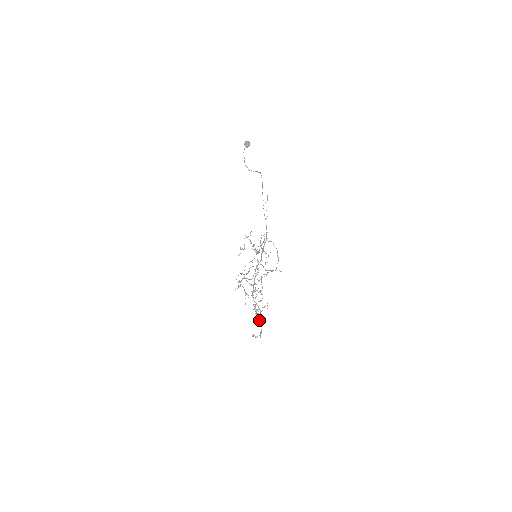
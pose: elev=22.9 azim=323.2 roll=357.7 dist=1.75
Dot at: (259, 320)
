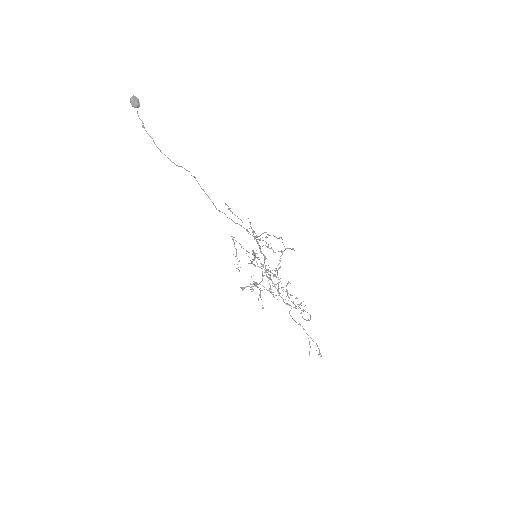
Dot at: occluded
